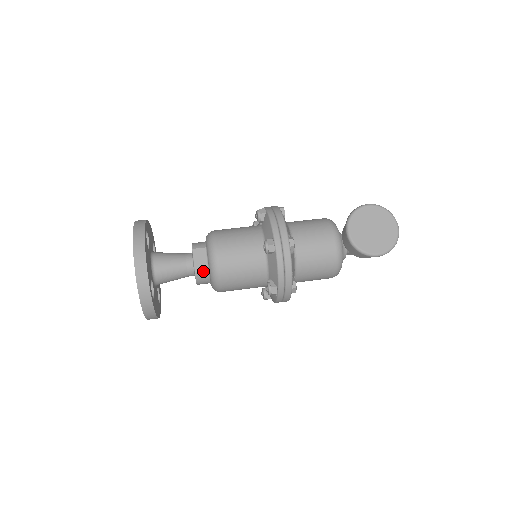
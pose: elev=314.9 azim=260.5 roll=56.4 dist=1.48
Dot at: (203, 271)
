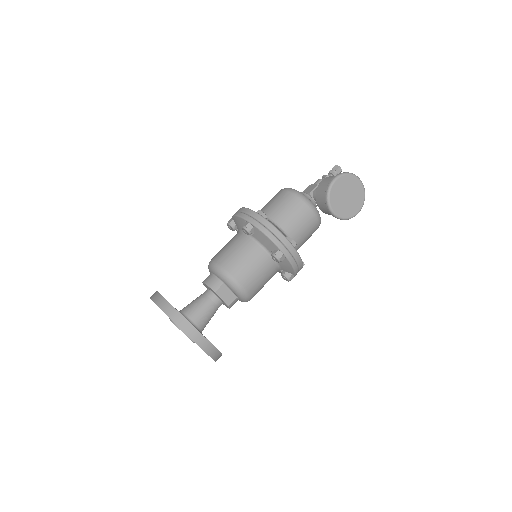
Dot at: (233, 301)
